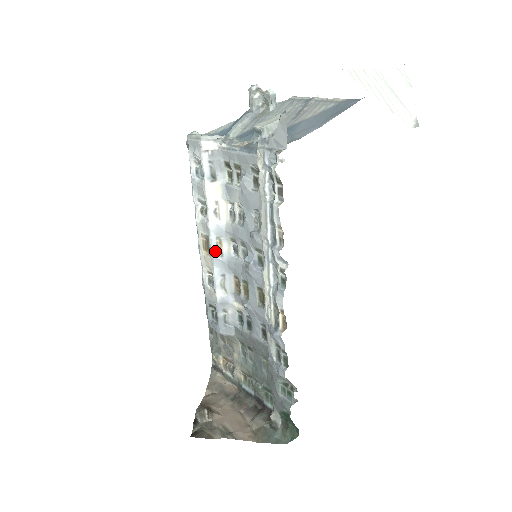
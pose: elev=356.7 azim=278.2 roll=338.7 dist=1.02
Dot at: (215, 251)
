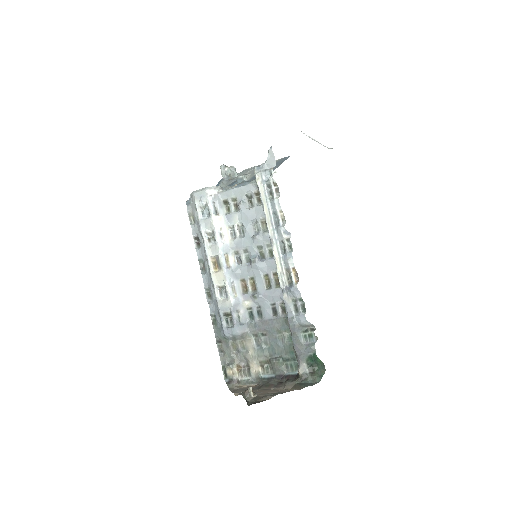
Dot at: (225, 264)
